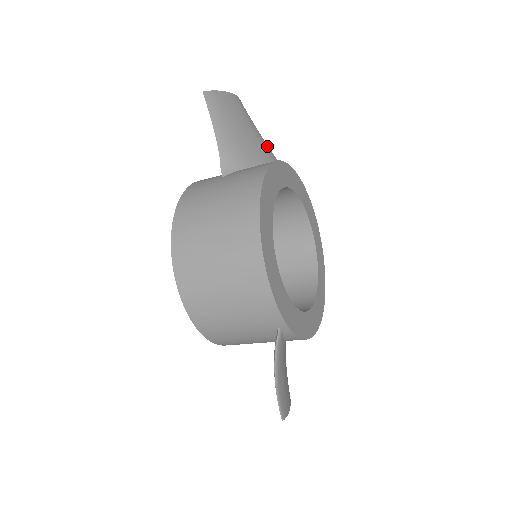
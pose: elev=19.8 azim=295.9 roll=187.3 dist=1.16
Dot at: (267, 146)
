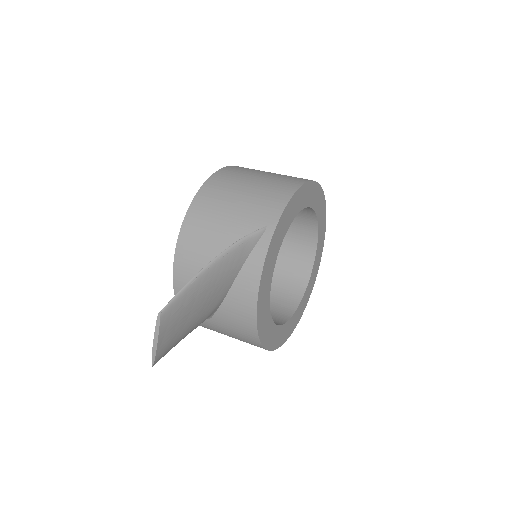
Dot at: (215, 267)
